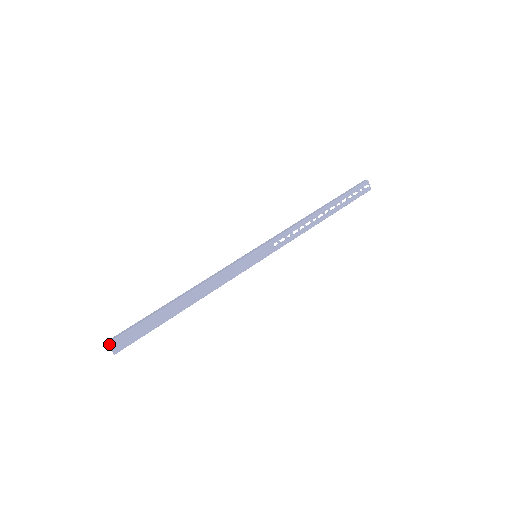
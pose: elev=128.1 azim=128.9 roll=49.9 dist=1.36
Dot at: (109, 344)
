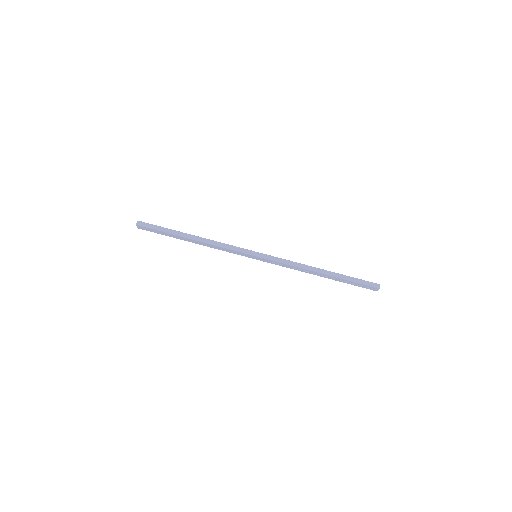
Dot at: (137, 225)
